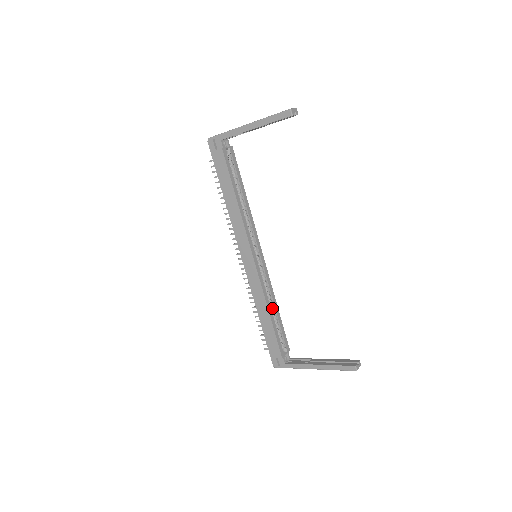
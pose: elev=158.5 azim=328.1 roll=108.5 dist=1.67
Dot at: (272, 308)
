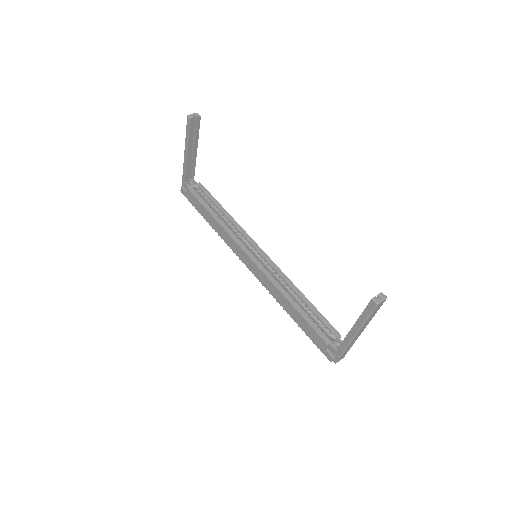
Dot at: (296, 298)
